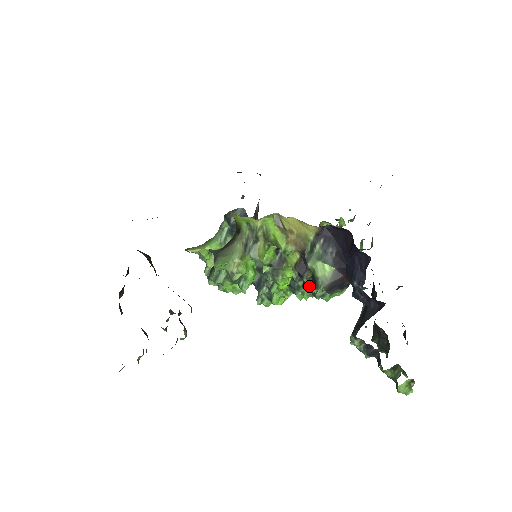
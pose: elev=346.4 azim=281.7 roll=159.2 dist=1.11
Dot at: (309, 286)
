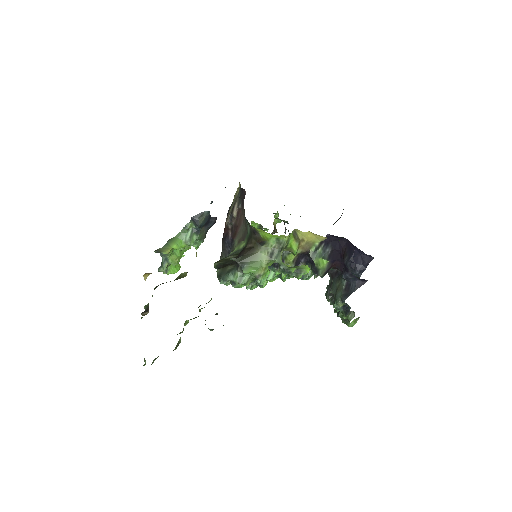
Dot at: occluded
